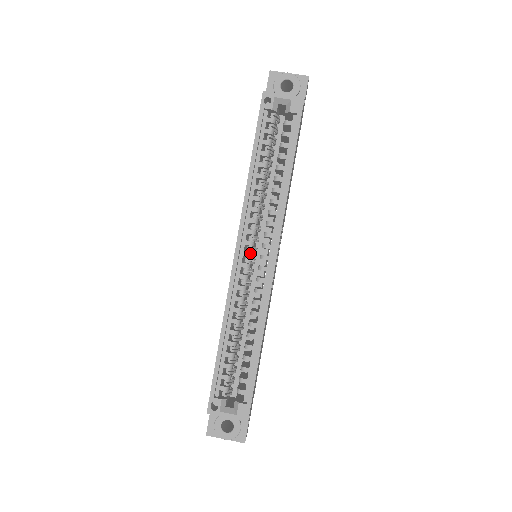
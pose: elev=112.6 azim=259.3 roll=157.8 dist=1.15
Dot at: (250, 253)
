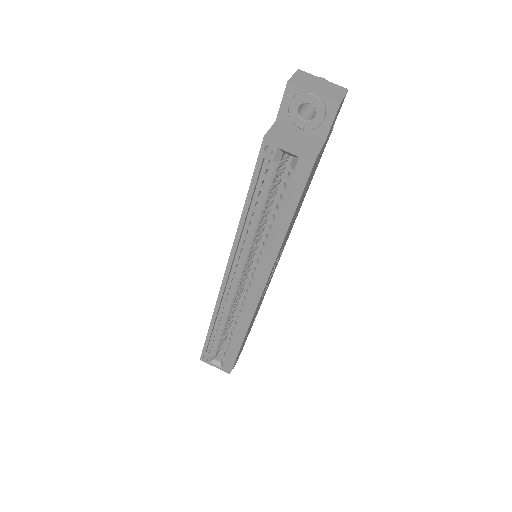
Dot at: (239, 278)
